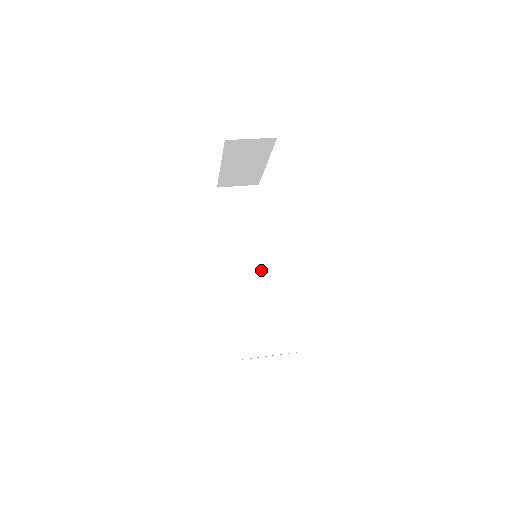
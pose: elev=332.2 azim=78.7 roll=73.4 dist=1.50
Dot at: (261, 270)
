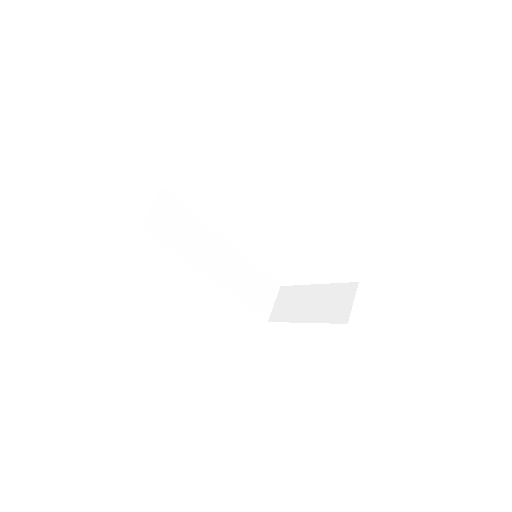
Dot at: (227, 252)
